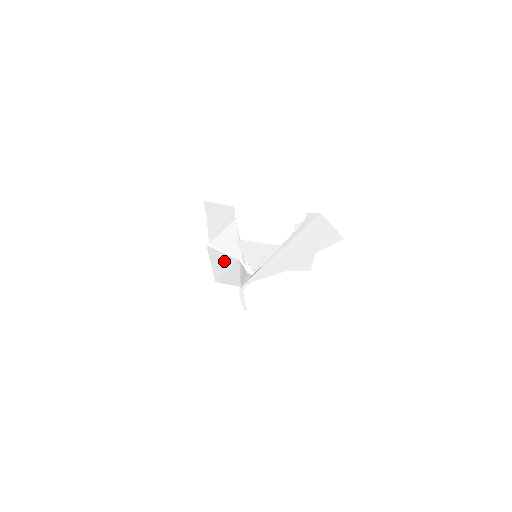
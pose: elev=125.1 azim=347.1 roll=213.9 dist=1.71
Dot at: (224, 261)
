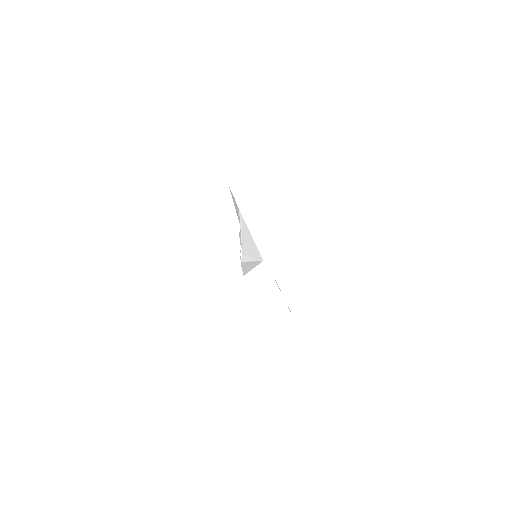
Dot at: occluded
